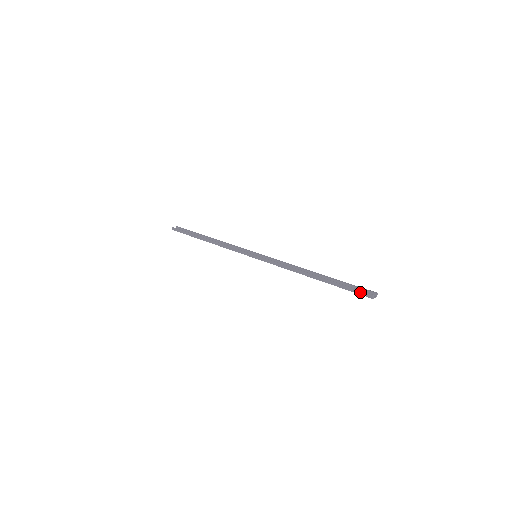
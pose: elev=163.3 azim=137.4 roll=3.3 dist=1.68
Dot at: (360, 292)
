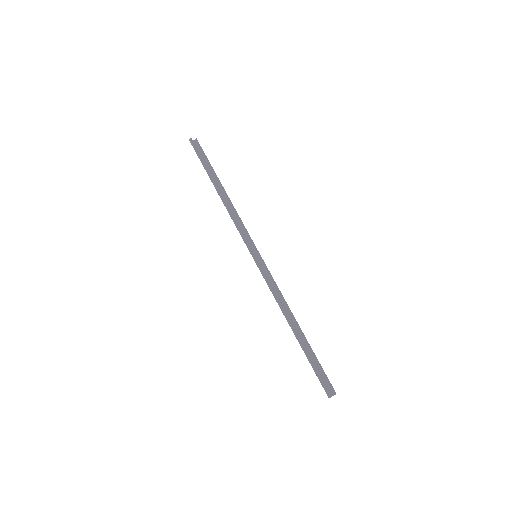
Dot at: (323, 383)
